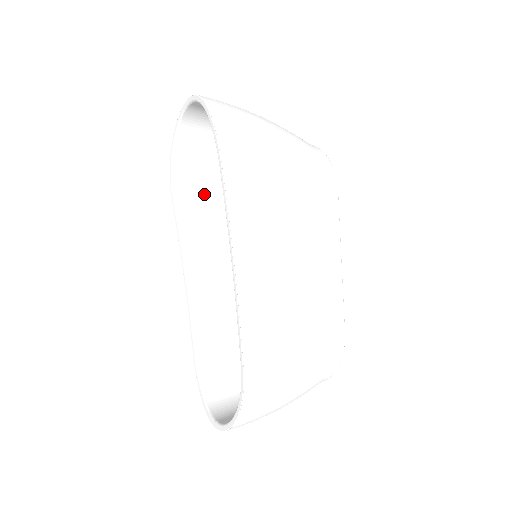
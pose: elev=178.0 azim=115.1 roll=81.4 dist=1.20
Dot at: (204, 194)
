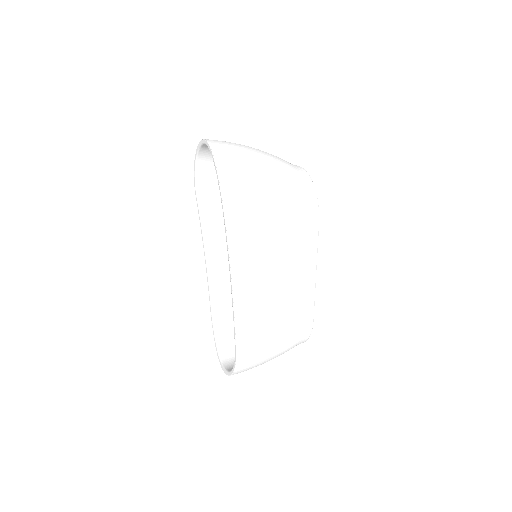
Dot at: occluded
